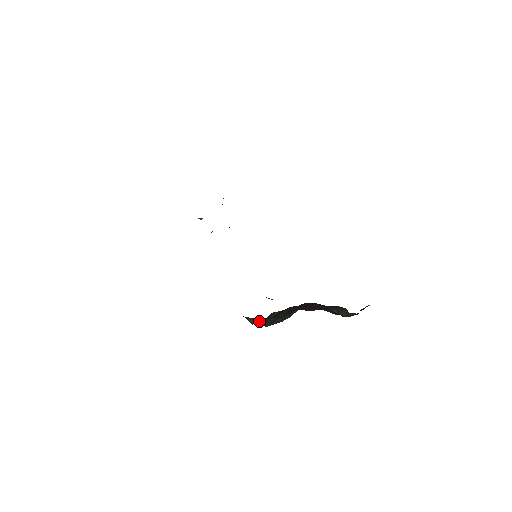
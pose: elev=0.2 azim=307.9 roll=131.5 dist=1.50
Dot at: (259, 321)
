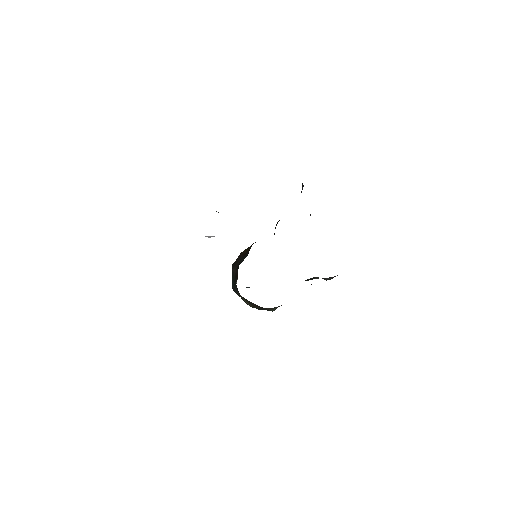
Dot at: occluded
